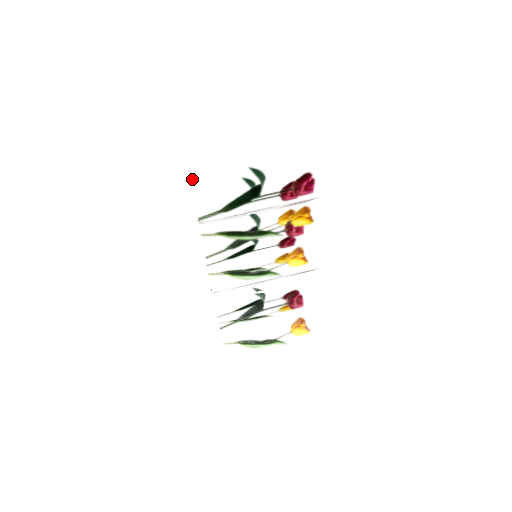
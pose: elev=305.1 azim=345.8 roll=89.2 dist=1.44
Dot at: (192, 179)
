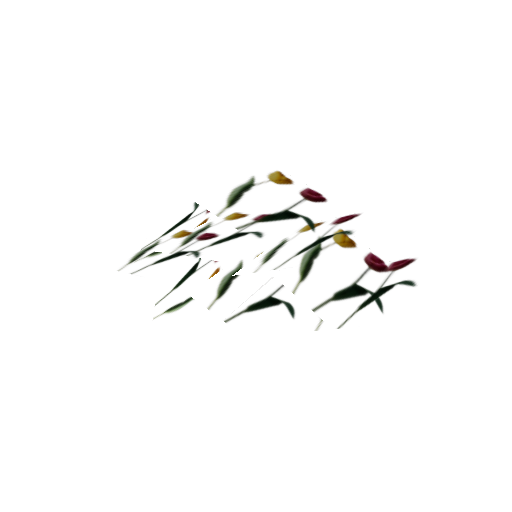
Dot at: (392, 322)
